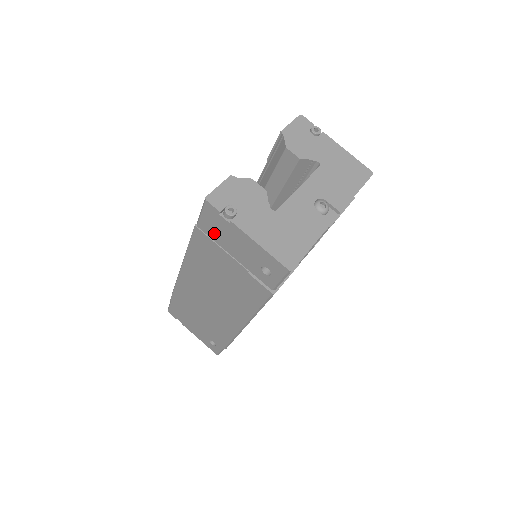
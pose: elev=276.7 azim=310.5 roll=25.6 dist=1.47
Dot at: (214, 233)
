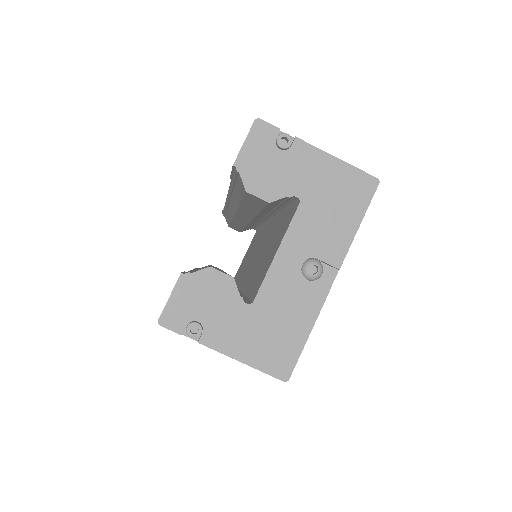
Dot at: occluded
